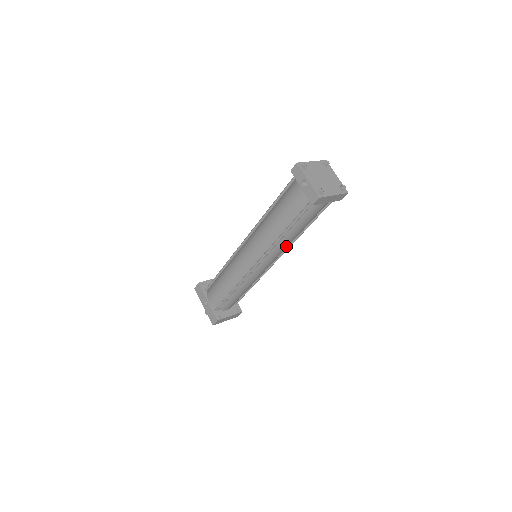
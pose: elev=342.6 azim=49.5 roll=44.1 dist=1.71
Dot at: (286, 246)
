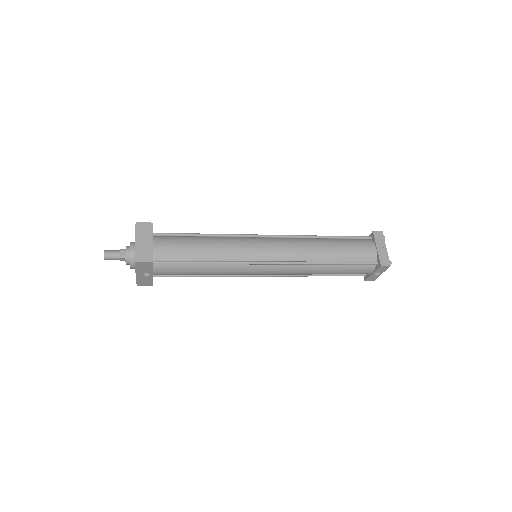
Dot at: occluded
